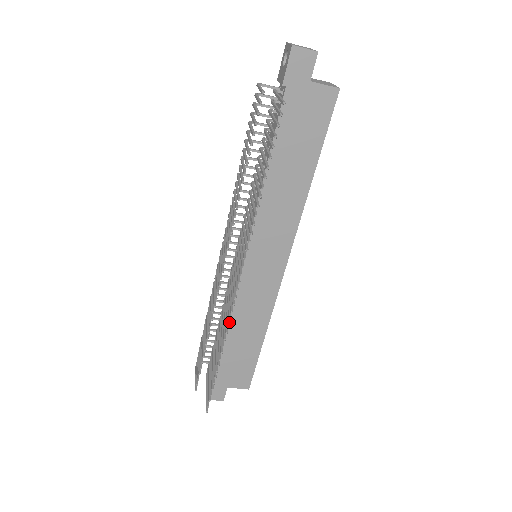
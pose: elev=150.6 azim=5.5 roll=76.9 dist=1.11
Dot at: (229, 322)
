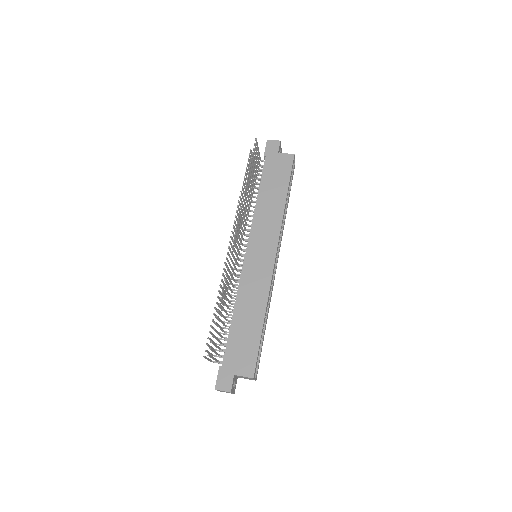
Dot at: (236, 304)
